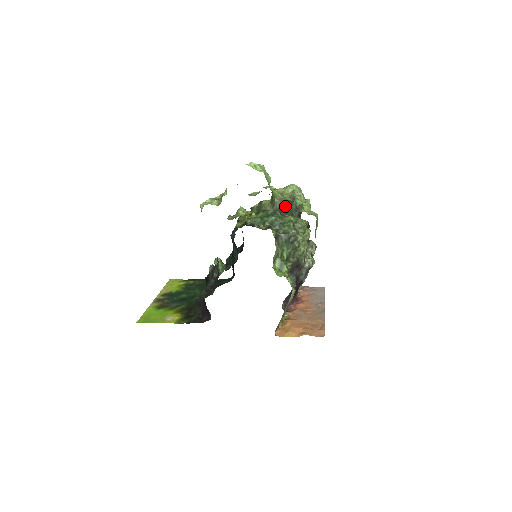
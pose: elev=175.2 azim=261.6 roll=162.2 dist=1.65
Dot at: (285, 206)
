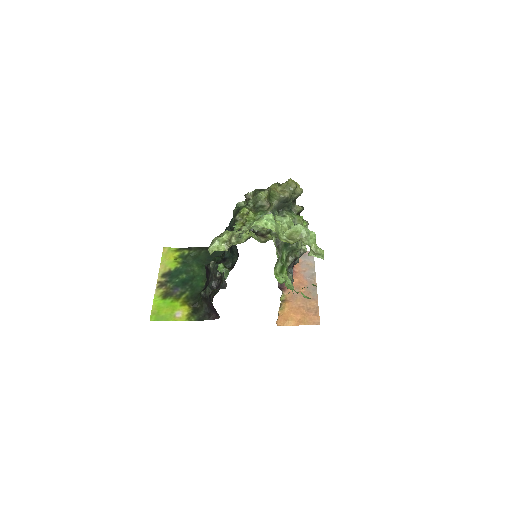
Dot at: (282, 204)
